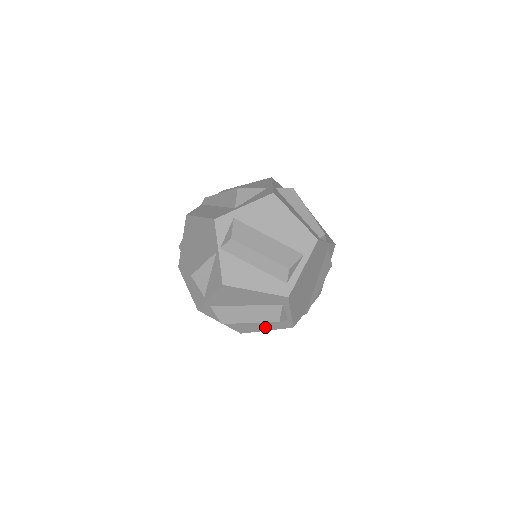
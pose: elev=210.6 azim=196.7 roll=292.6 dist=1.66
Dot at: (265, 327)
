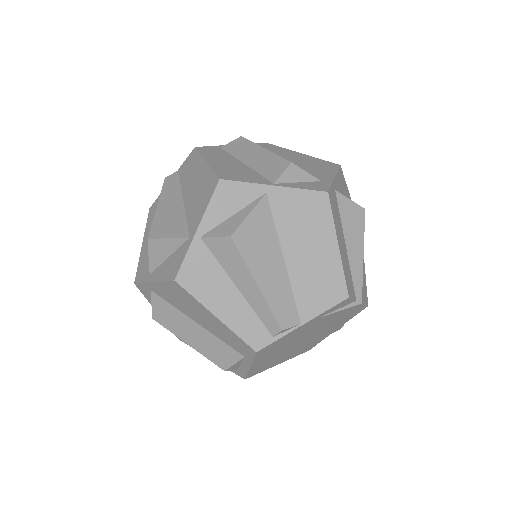
Dot at: occluded
